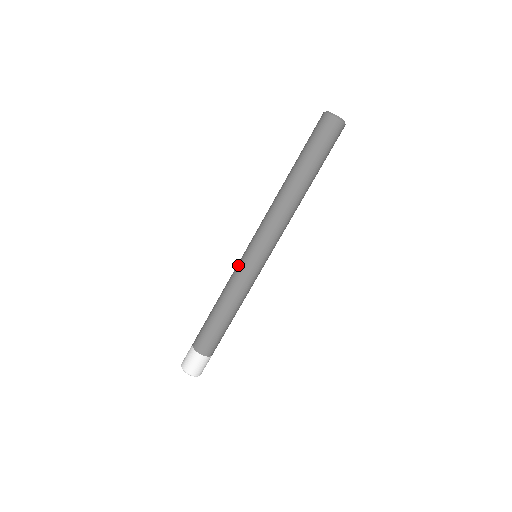
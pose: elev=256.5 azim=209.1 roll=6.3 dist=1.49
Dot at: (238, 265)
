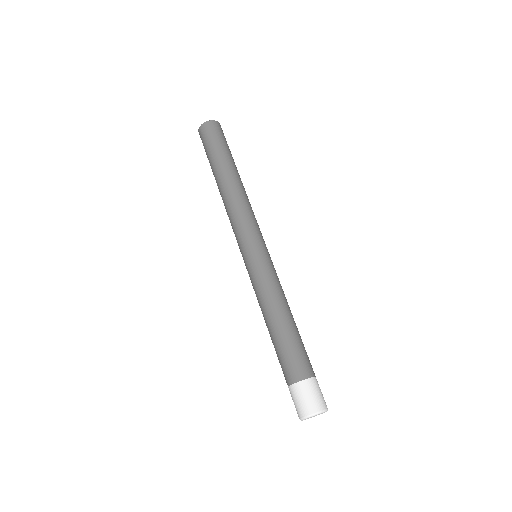
Dot at: occluded
